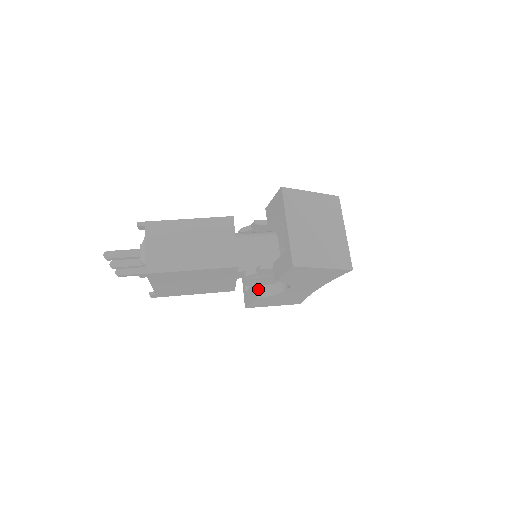
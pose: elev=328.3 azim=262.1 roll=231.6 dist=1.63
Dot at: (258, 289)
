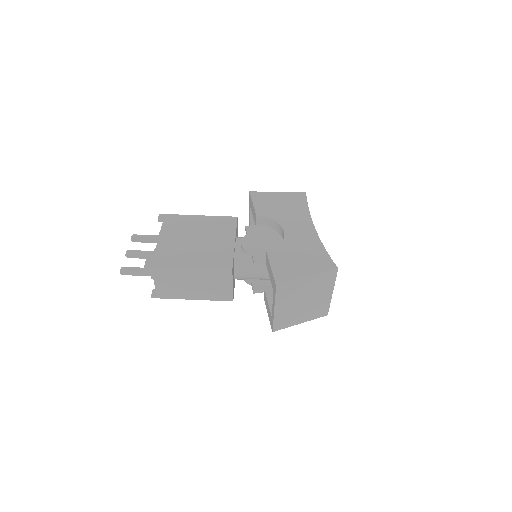
Dot at: occluded
